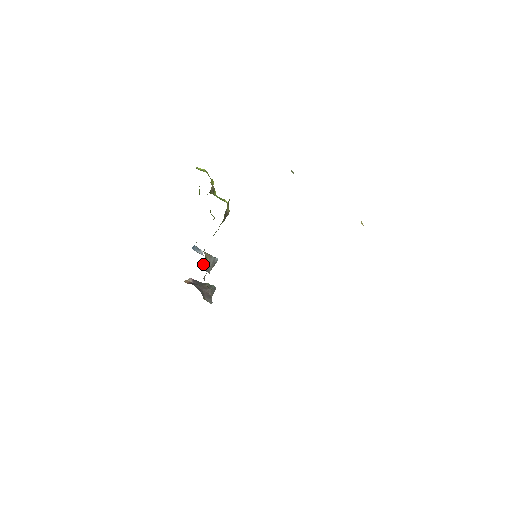
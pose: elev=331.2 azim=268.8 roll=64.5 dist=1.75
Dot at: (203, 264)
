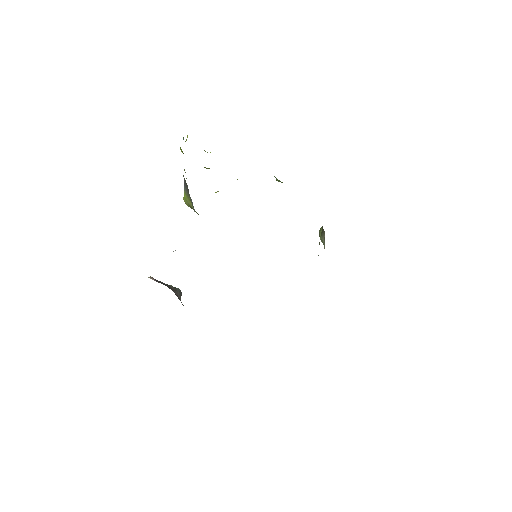
Dot at: occluded
